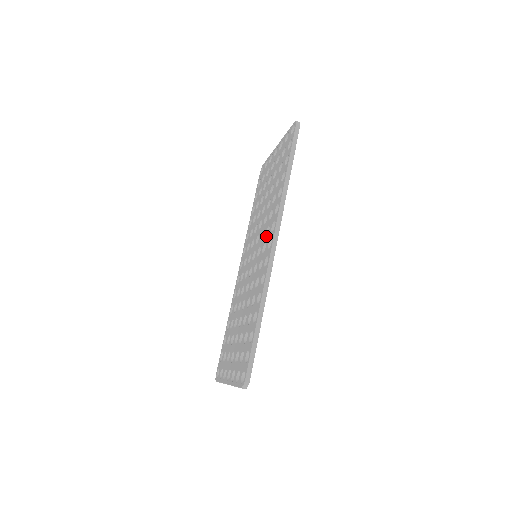
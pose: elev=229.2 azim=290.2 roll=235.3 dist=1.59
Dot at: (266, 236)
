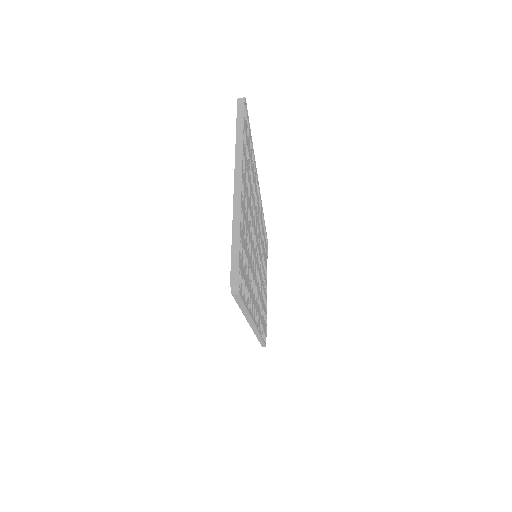
Dot at: occluded
